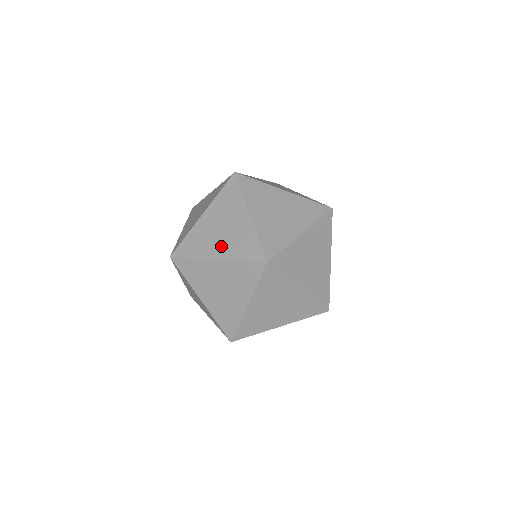
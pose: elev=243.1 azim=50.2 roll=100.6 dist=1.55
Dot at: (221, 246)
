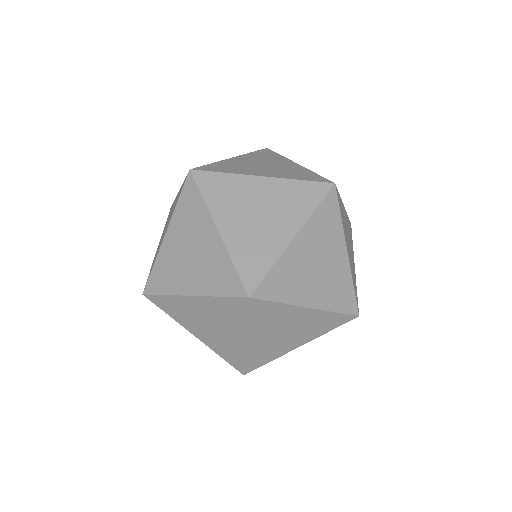
Dot at: (280, 224)
